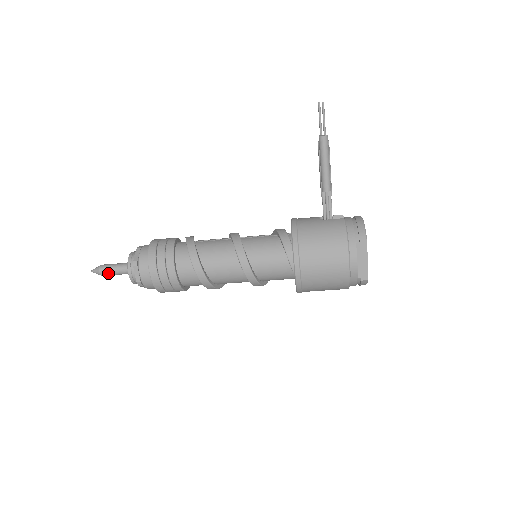
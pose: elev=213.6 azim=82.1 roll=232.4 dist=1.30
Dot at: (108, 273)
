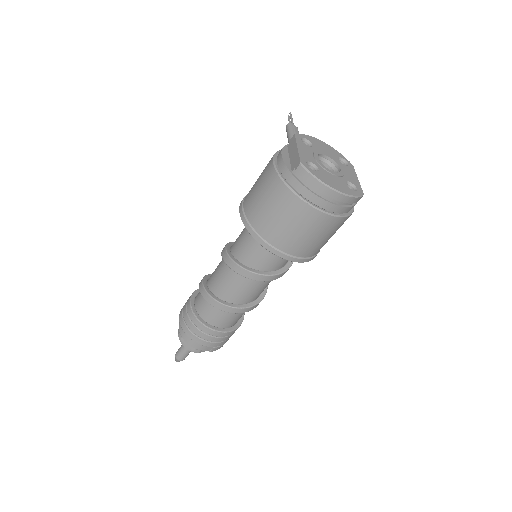
Dot at: (179, 352)
